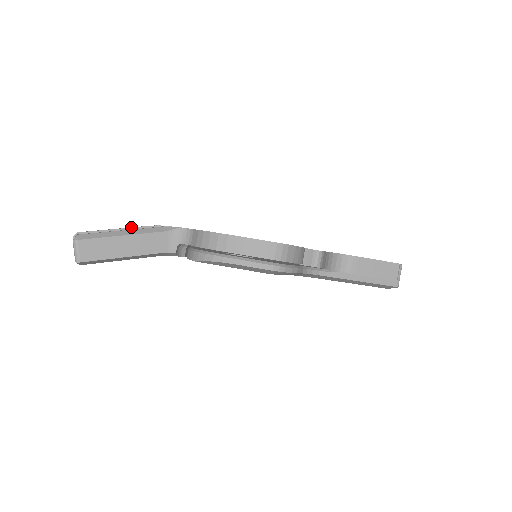
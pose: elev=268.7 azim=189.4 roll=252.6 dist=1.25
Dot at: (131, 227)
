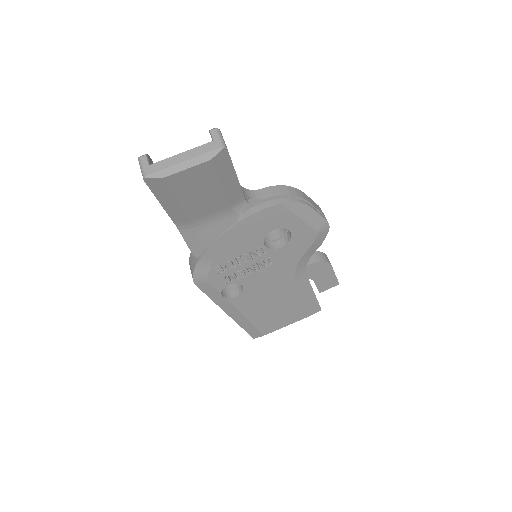
Dot at: occluded
